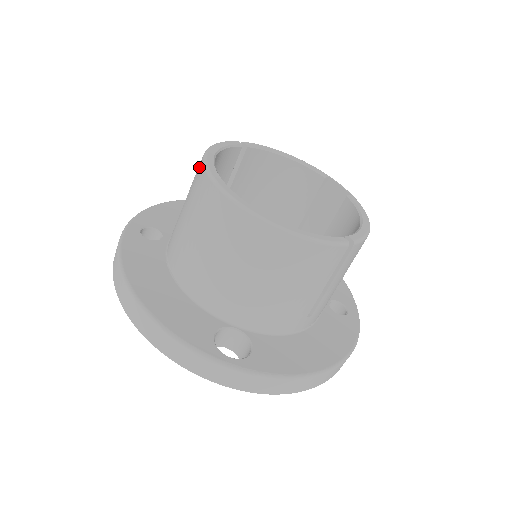
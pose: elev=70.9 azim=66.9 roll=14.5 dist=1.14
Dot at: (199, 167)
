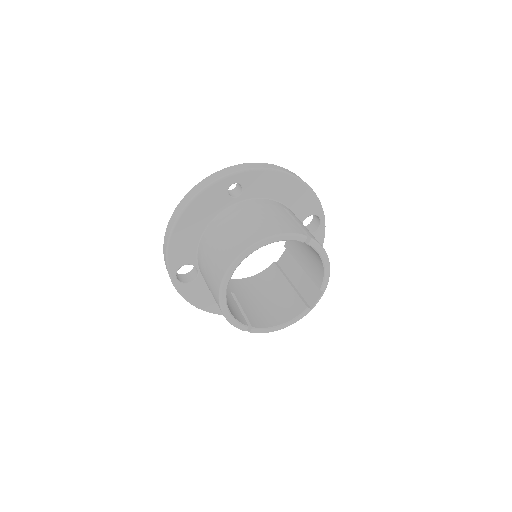
Dot at: (252, 240)
